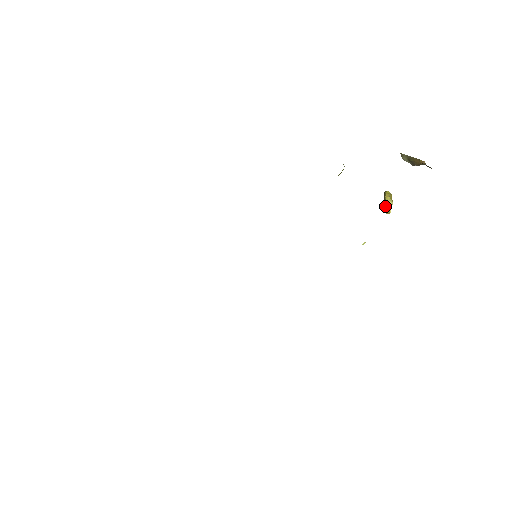
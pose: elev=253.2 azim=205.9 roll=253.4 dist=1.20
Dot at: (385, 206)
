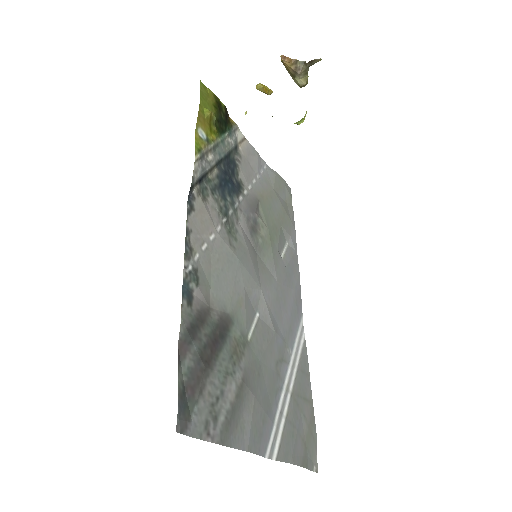
Dot at: occluded
